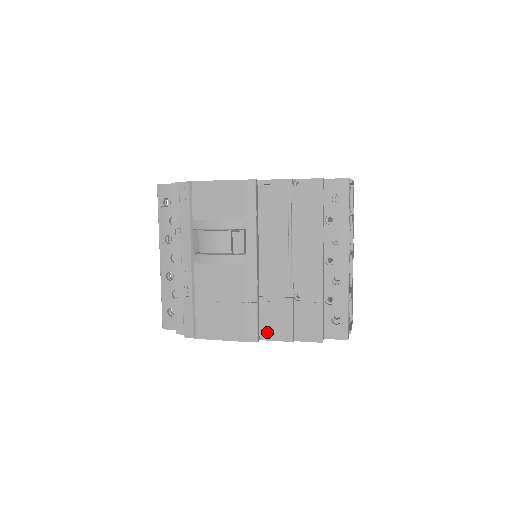
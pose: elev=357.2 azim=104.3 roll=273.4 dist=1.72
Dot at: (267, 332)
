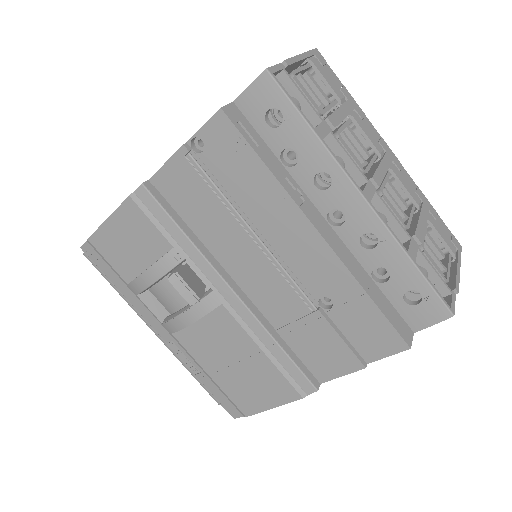
Dot at: (321, 370)
